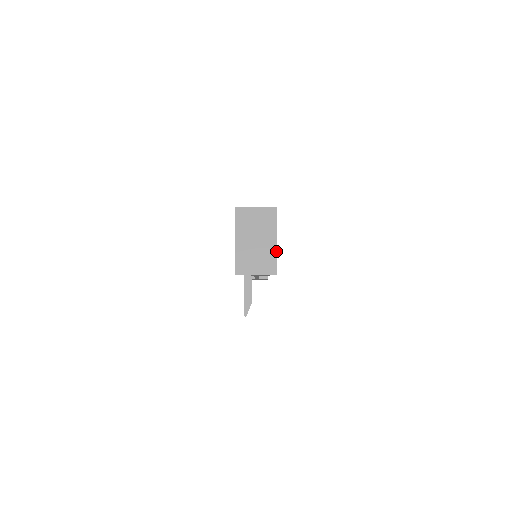
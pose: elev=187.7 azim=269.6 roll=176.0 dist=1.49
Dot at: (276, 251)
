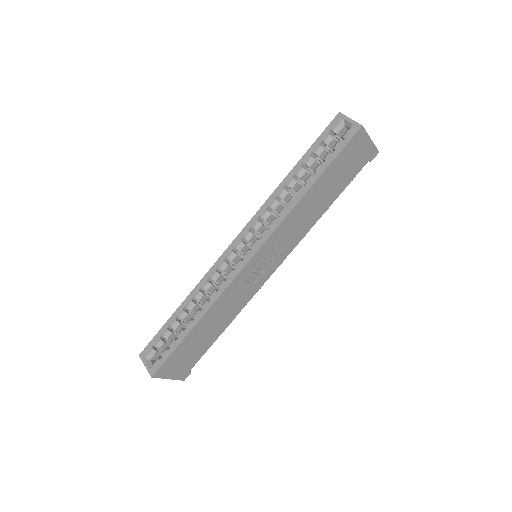
Dot at: (173, 379)
